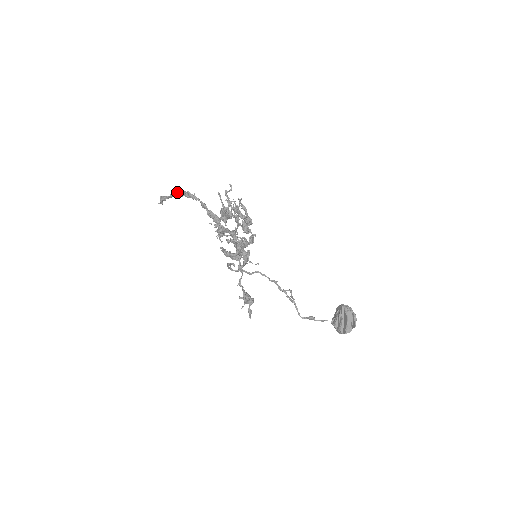
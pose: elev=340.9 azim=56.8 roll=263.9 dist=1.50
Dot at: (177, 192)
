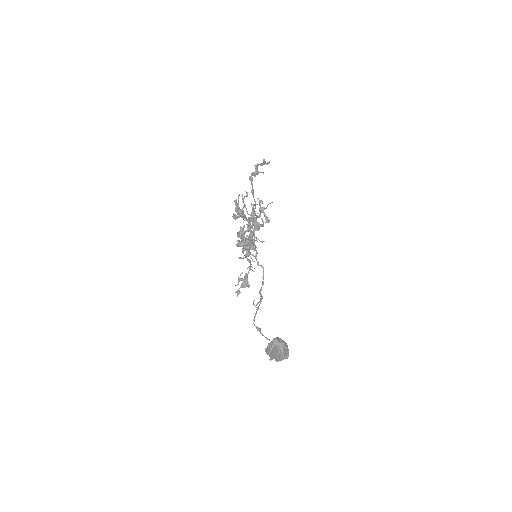
Dot at: (255, 167)
